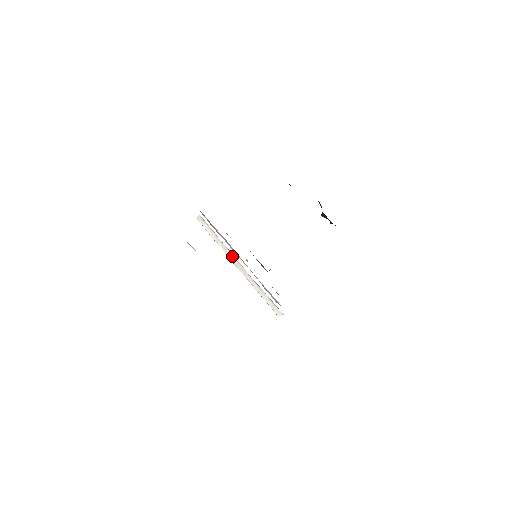
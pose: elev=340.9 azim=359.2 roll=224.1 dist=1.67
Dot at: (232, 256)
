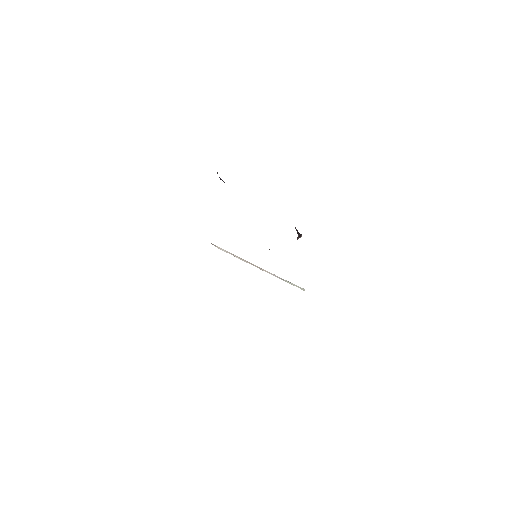
Dot at: (247, 262)
